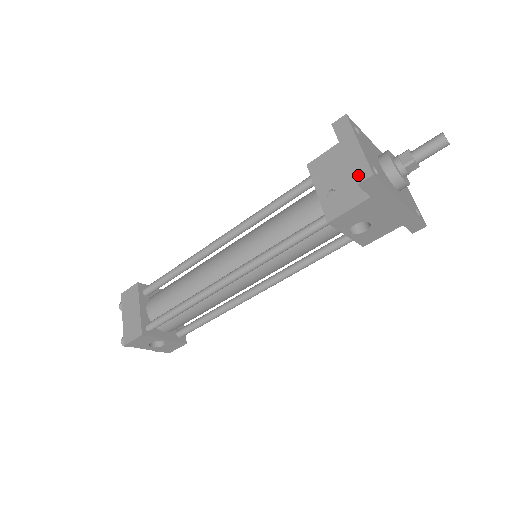
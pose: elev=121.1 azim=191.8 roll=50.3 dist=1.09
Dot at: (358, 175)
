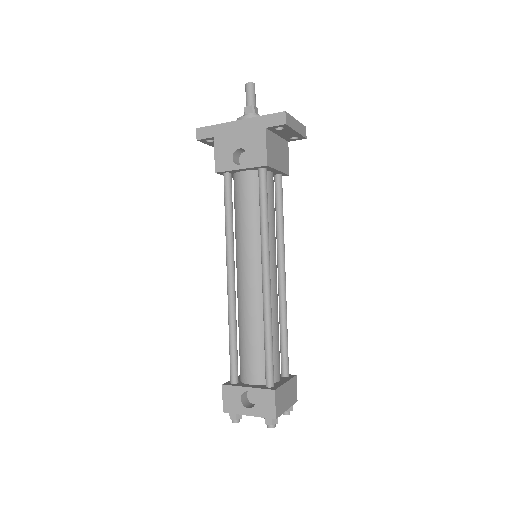
Dot at: occluded
